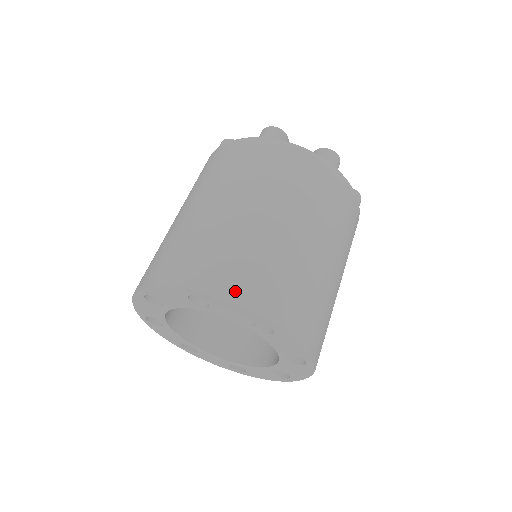
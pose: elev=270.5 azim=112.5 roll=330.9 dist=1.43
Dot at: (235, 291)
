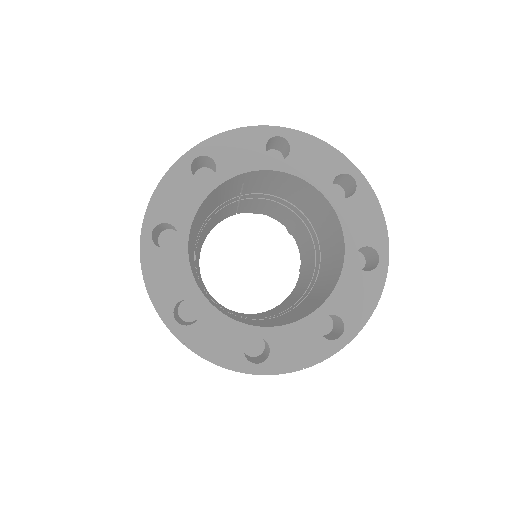
Dot at: occluded
